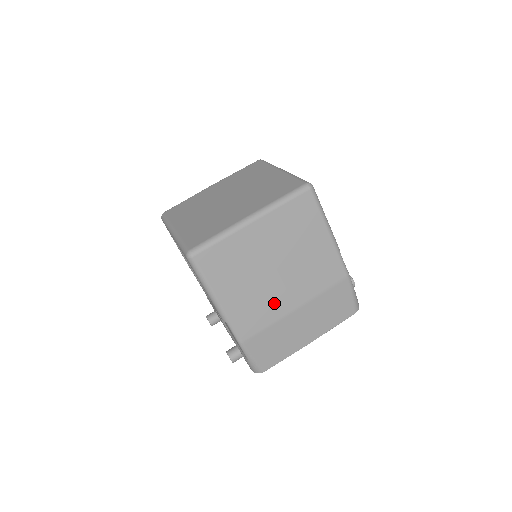
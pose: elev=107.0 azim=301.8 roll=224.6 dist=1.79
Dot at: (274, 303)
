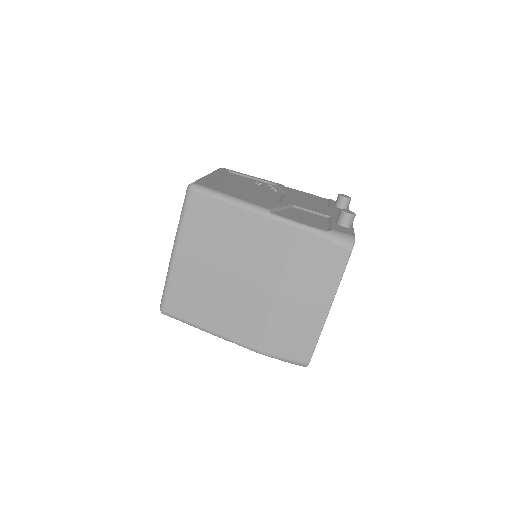
Dot at: (252, 302)
